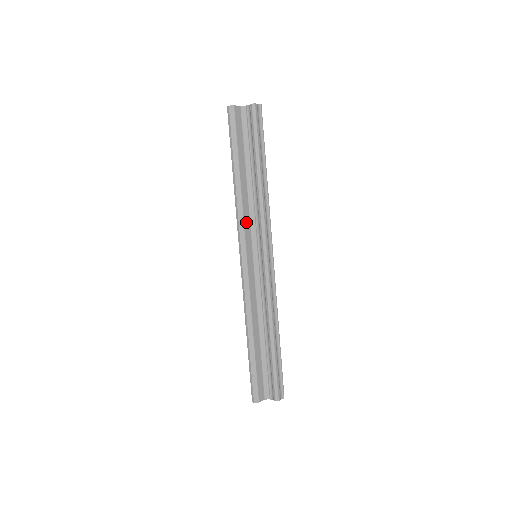
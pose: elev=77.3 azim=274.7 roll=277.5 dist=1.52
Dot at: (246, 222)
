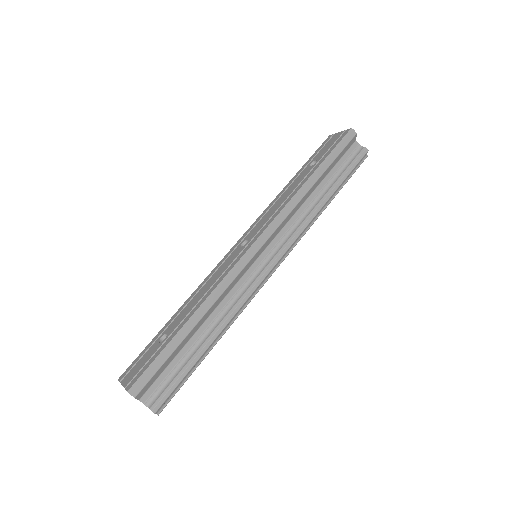
Dot at: (285, 221)
